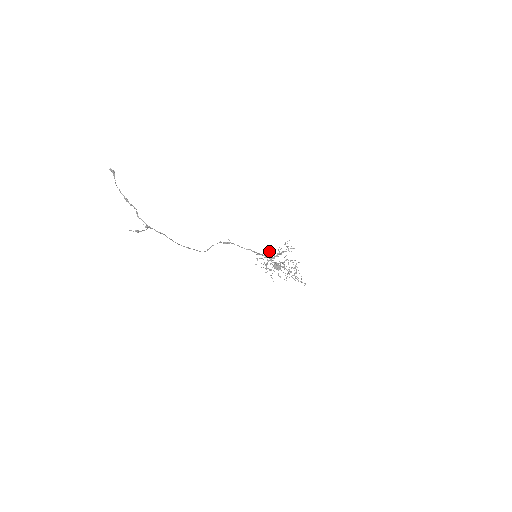
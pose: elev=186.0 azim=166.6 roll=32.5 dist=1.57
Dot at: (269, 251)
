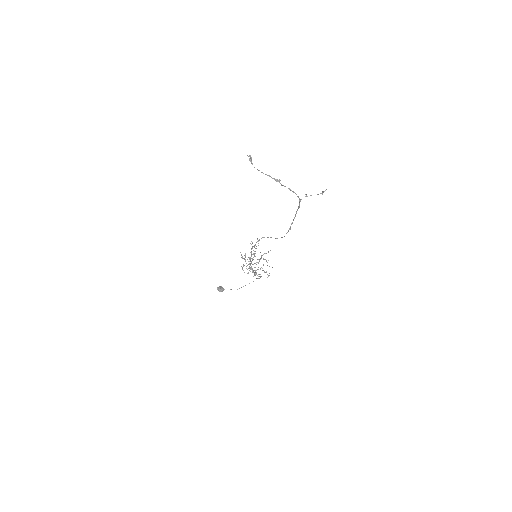
Dot at: occluded
